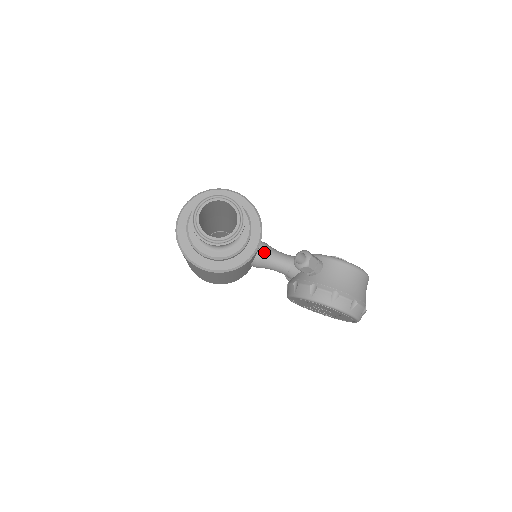
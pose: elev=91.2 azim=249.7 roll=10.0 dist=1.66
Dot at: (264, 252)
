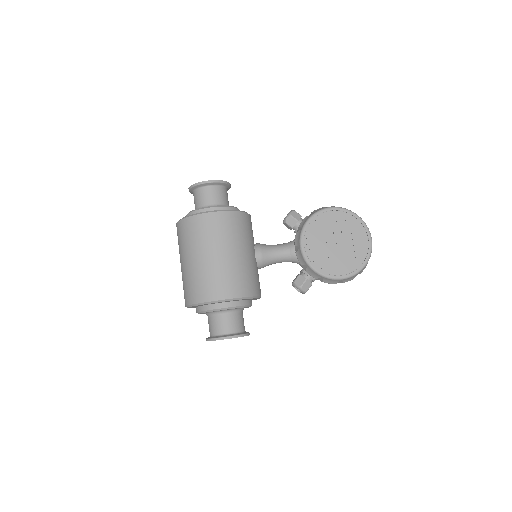
Dot at: occluded
